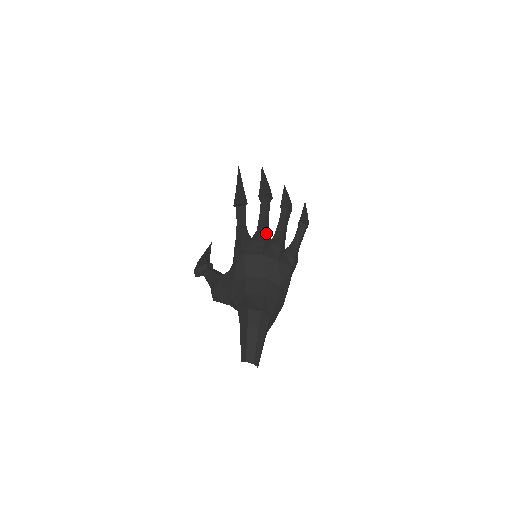
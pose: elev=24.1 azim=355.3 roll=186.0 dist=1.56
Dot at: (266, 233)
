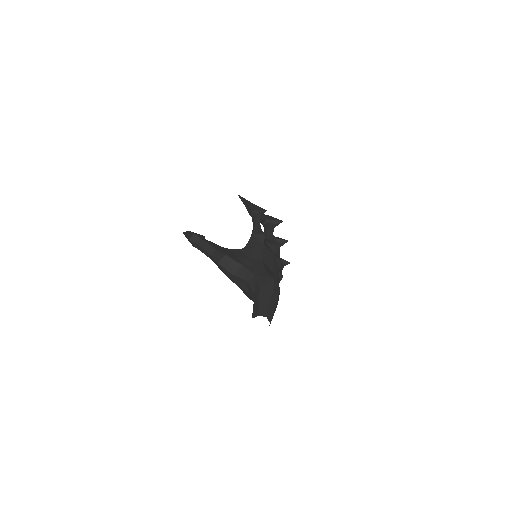
Dot at: occluded
